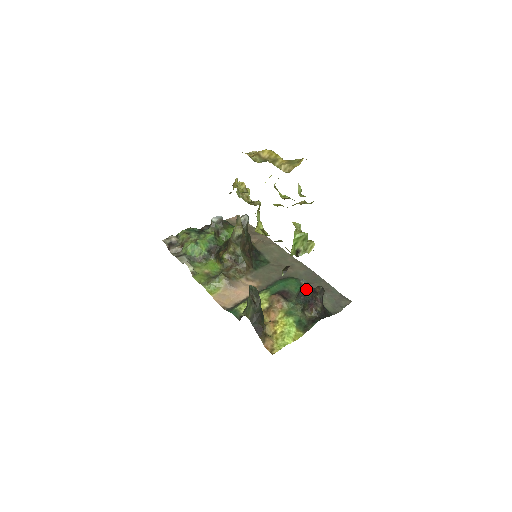
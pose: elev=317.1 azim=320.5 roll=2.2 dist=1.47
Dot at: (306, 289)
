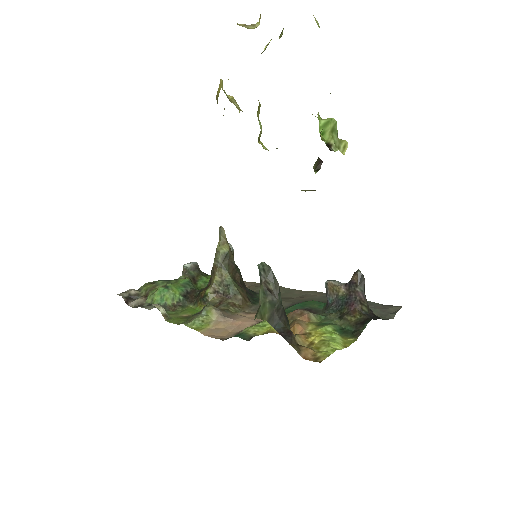
Dot at: (337, 288)
